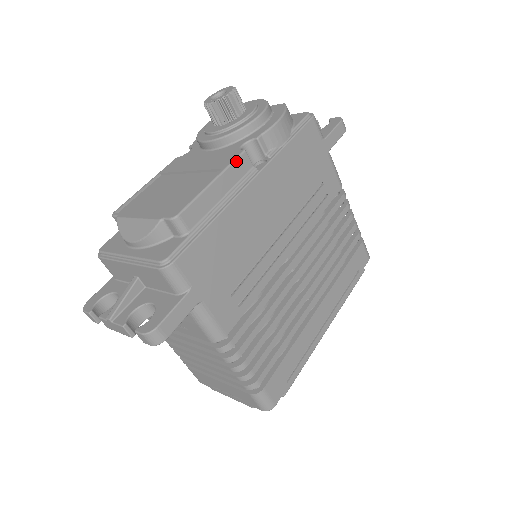
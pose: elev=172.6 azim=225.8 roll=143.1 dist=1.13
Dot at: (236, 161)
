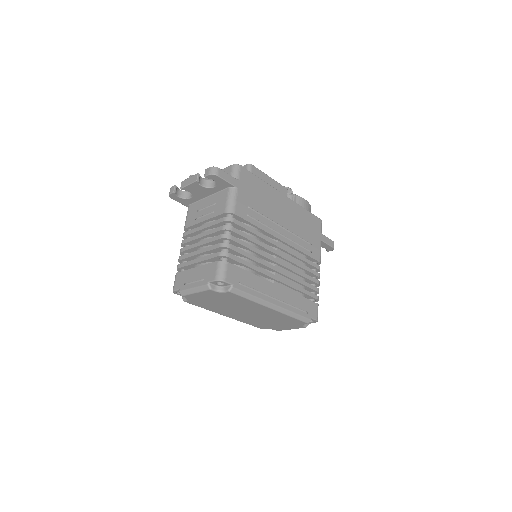
Dot at: (282, 186)
